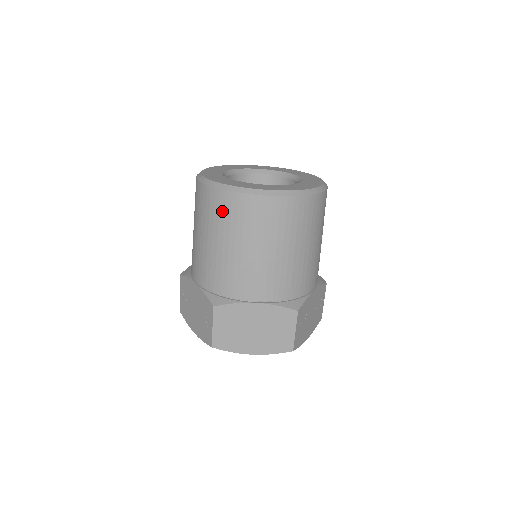
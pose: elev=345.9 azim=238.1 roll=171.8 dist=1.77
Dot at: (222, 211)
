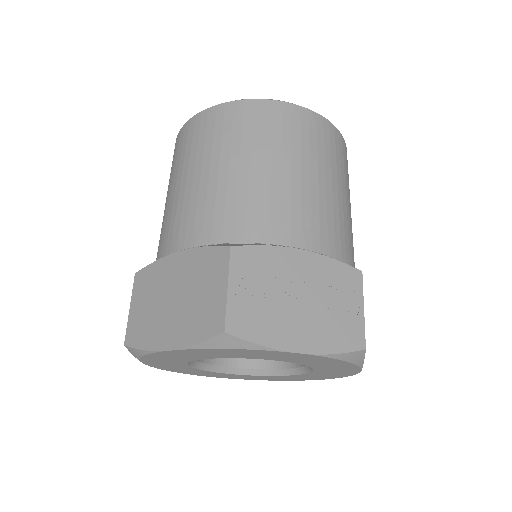
Dot at: (172, 162)
